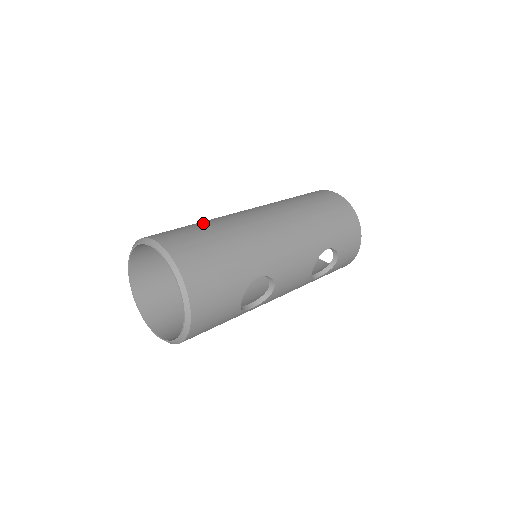
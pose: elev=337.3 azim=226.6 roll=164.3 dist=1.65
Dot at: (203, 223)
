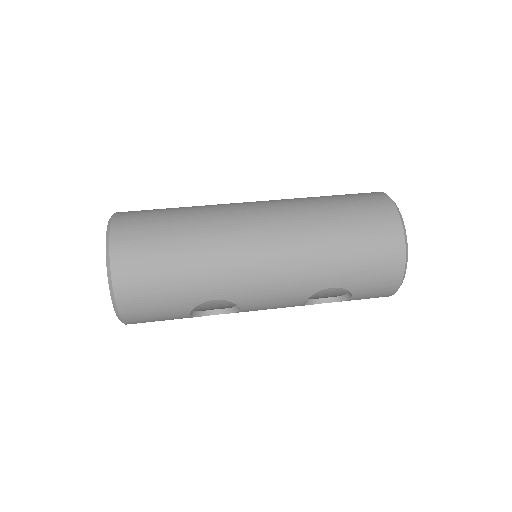
Dot at: (182, 218)
